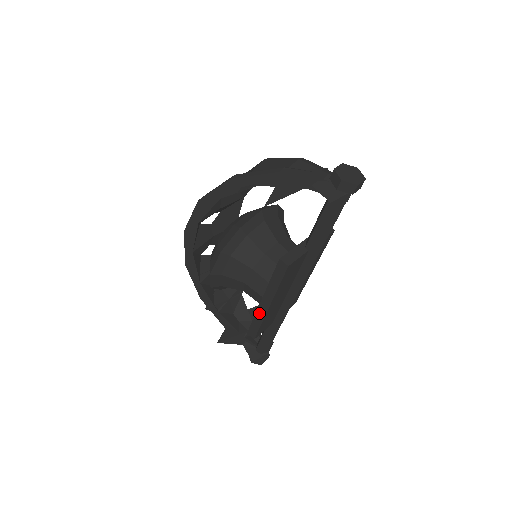
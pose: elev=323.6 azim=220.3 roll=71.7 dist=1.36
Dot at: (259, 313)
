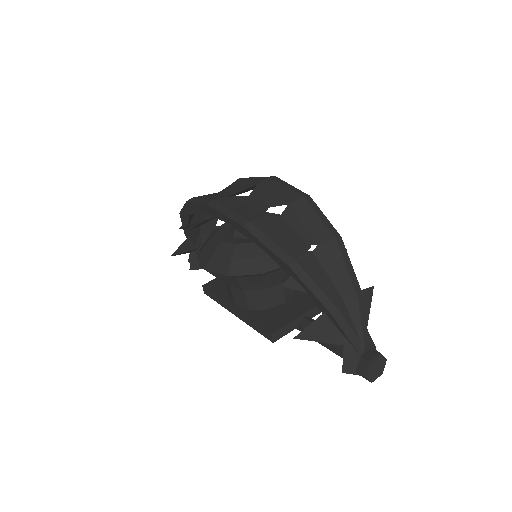
Dot at: (223, 302)
